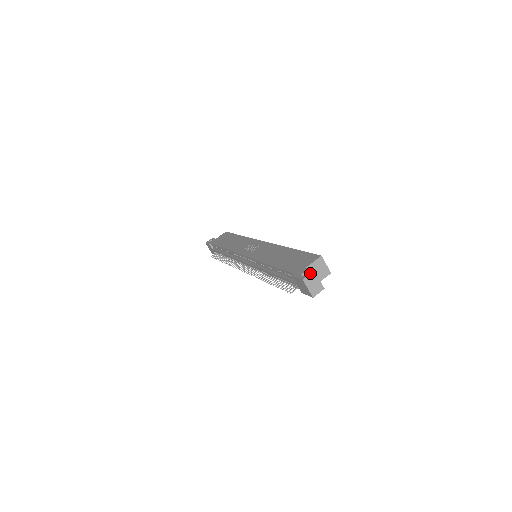
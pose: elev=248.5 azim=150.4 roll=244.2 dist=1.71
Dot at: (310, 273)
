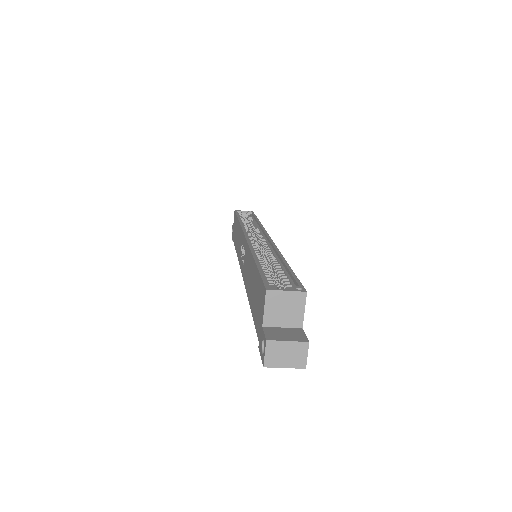
Dot at: (264, 349)
